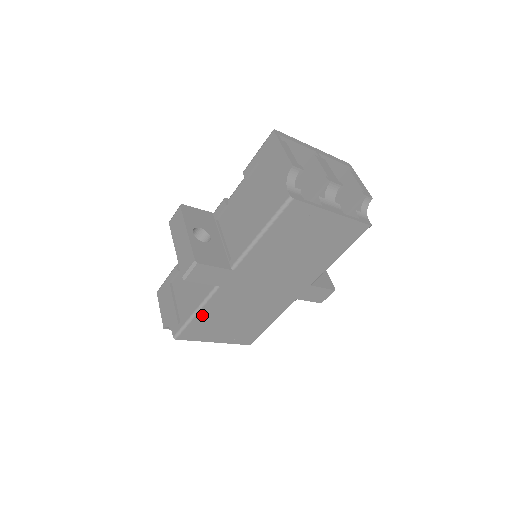
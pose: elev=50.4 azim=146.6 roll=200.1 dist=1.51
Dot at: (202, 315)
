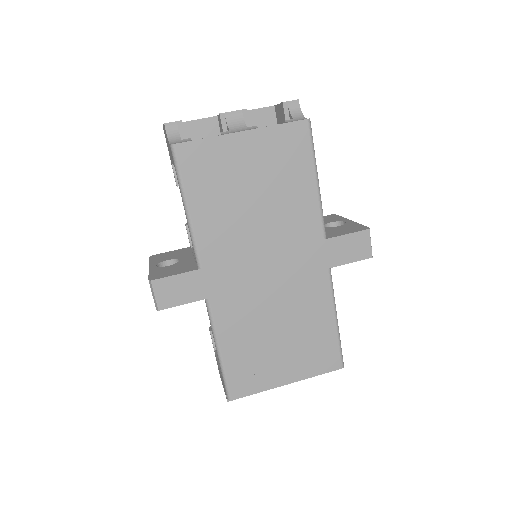
Dot at: (228, 349)
